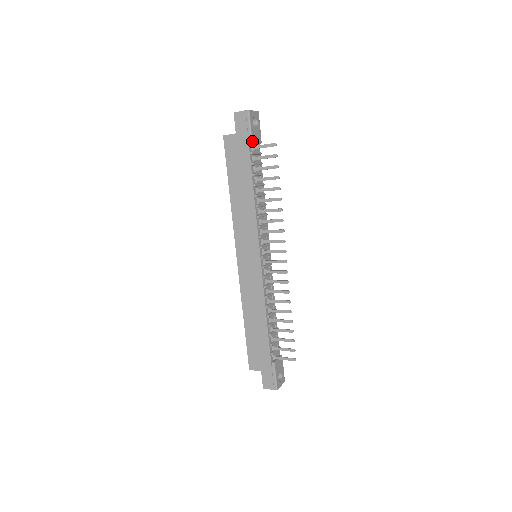
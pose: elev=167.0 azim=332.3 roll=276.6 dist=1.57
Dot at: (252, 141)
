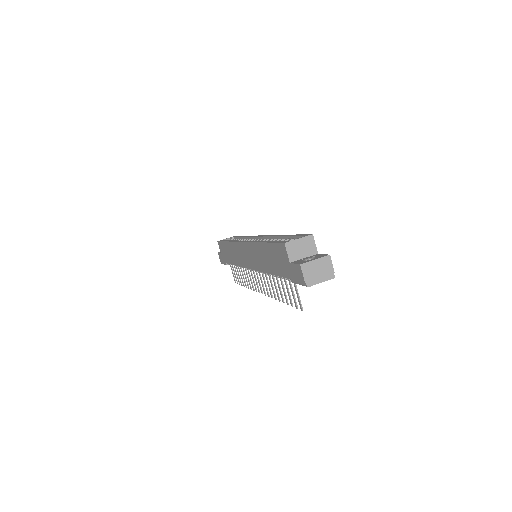
Dot at: occluded
